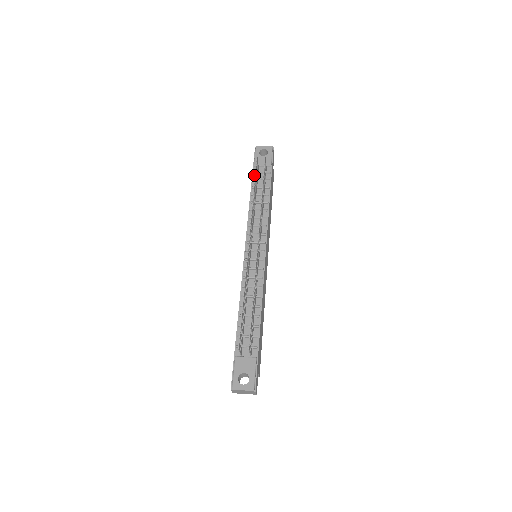
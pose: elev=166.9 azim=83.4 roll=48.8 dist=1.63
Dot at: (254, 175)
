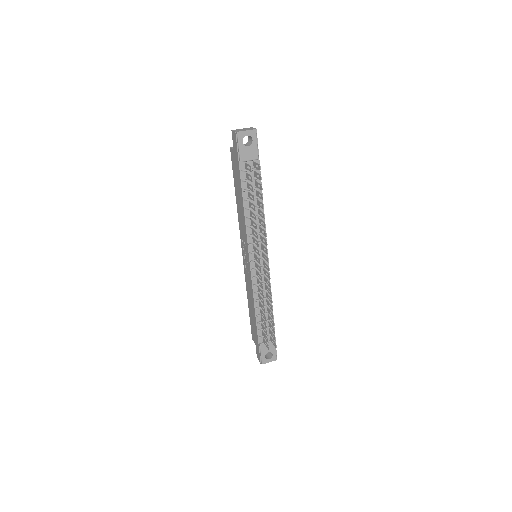
Dot at: (242, 173)
